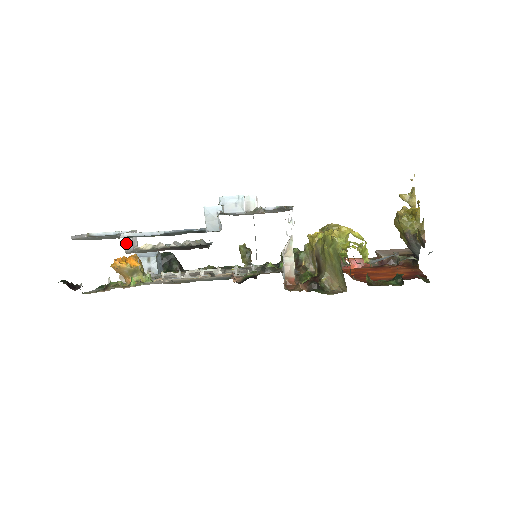
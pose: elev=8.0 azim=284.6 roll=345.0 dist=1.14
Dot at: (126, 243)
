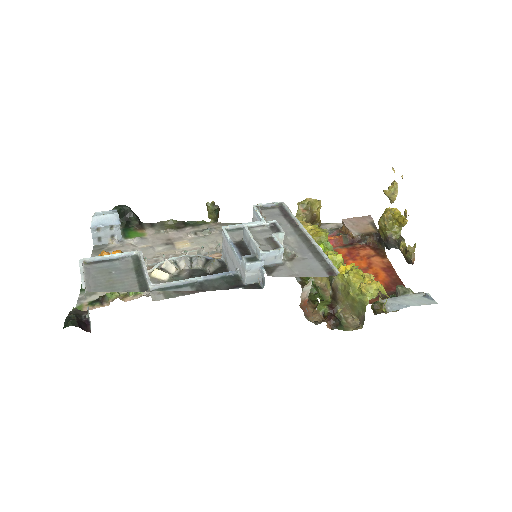
Dot at: occluded
